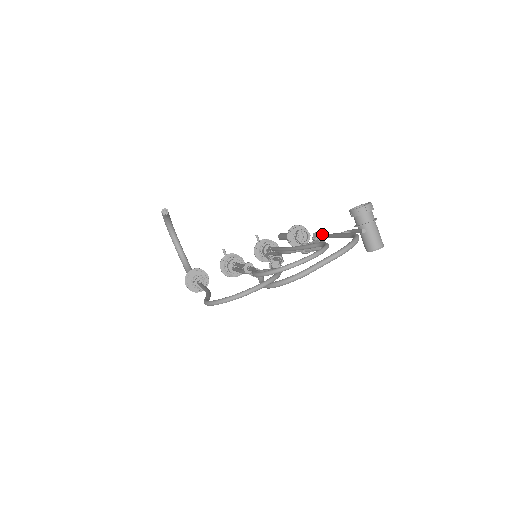
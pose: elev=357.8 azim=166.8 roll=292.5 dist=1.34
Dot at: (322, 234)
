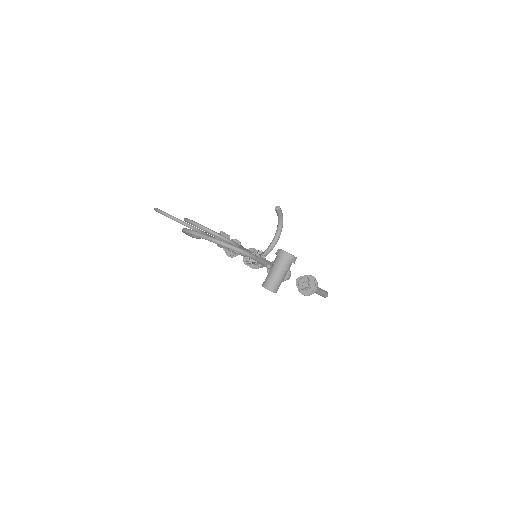
Dot at: (259, 252)
